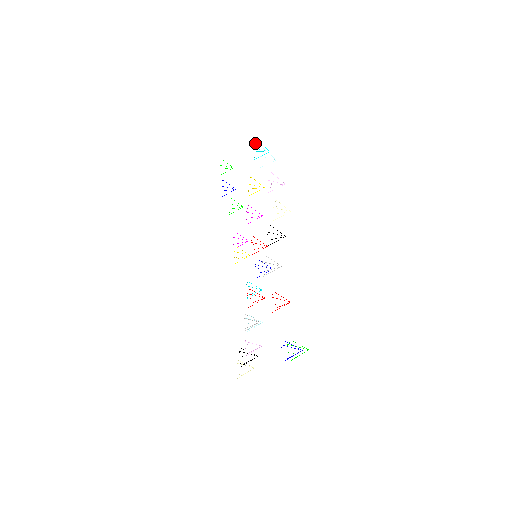
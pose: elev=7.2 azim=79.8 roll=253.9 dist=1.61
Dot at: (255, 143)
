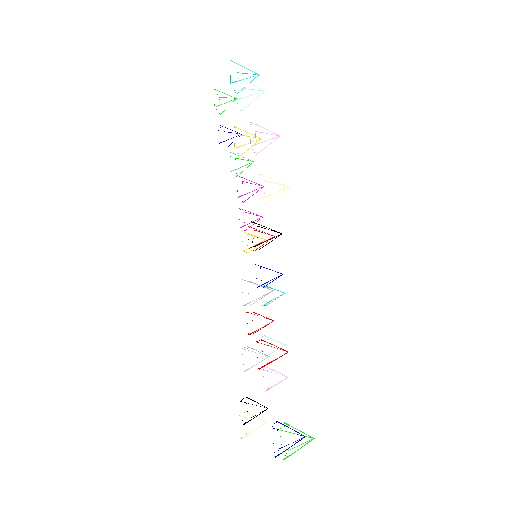
Dot at: occluded
